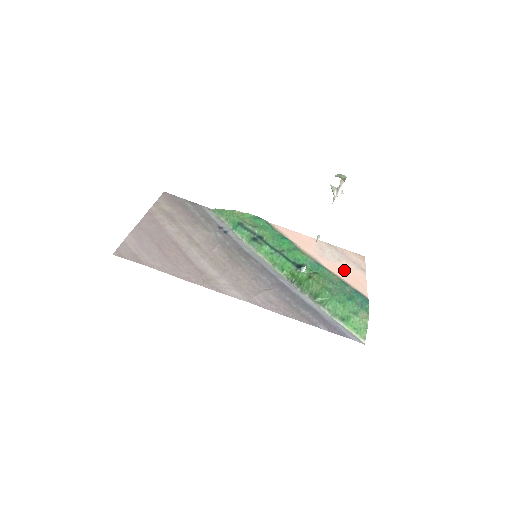
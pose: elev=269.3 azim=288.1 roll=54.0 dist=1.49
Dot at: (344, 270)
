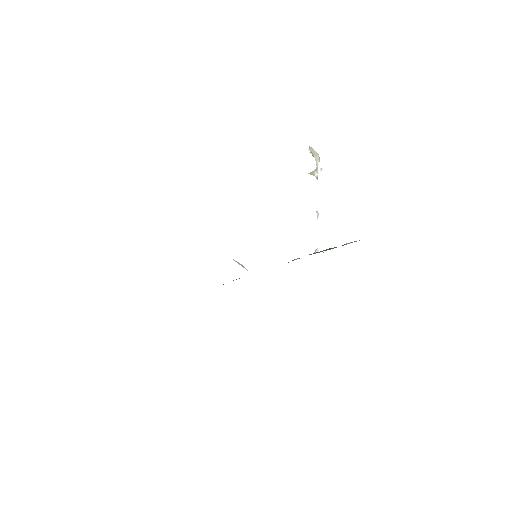
Dot at: occluded
